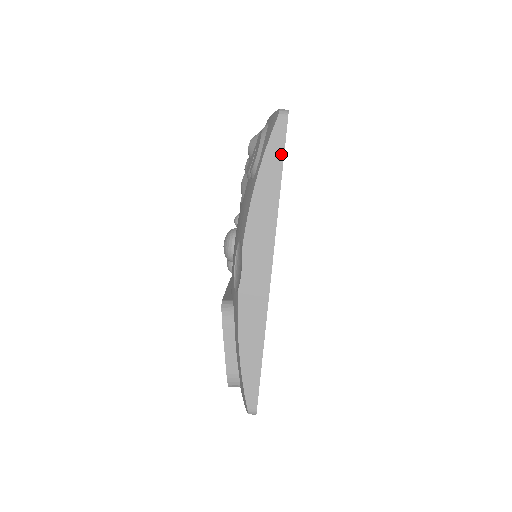
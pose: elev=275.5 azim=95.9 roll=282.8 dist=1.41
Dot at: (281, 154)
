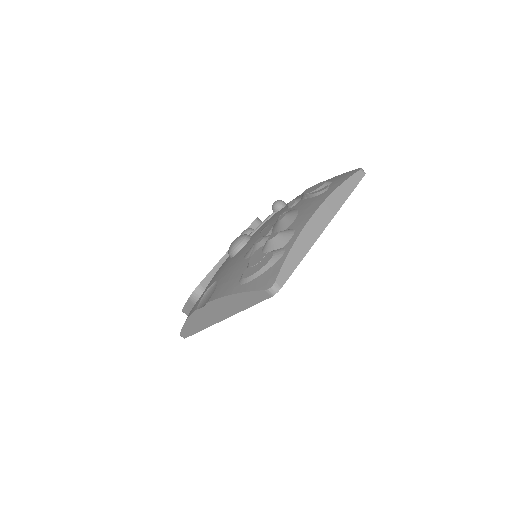
Dot at: (256, 302)
